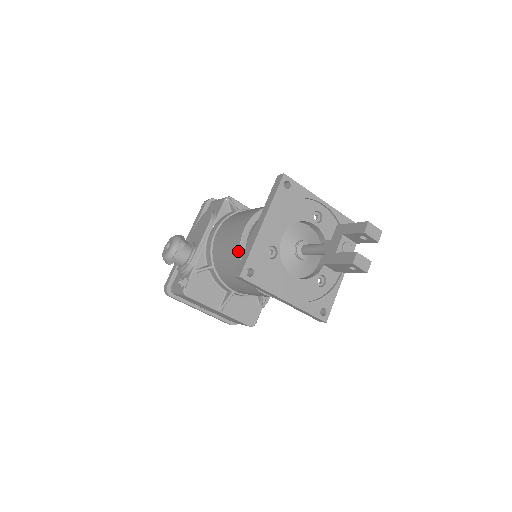
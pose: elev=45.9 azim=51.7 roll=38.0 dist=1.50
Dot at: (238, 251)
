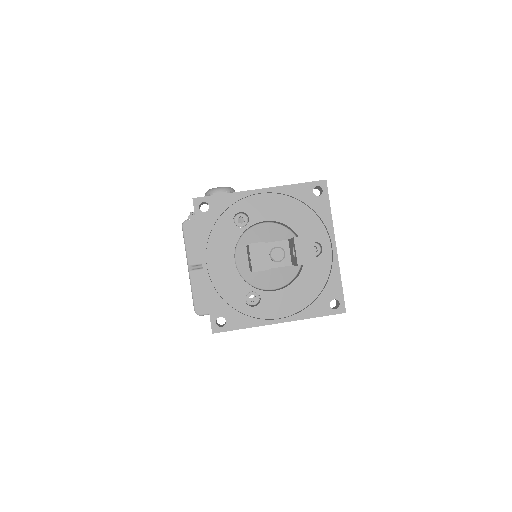
Dot at: occluded
